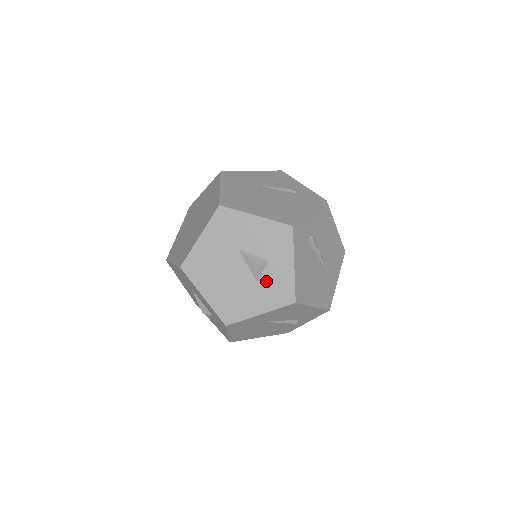
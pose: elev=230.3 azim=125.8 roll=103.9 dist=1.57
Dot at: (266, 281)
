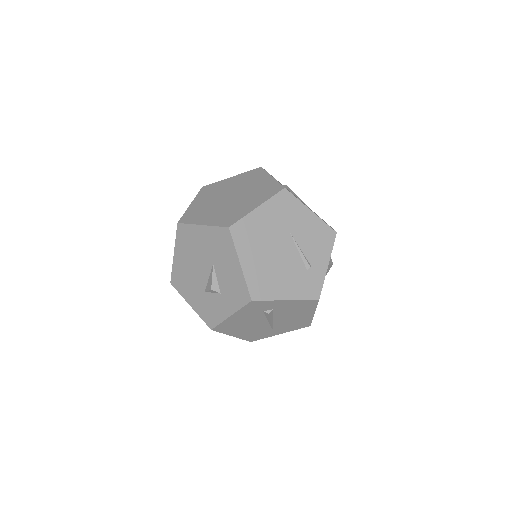
Dot at: (209, 299)
